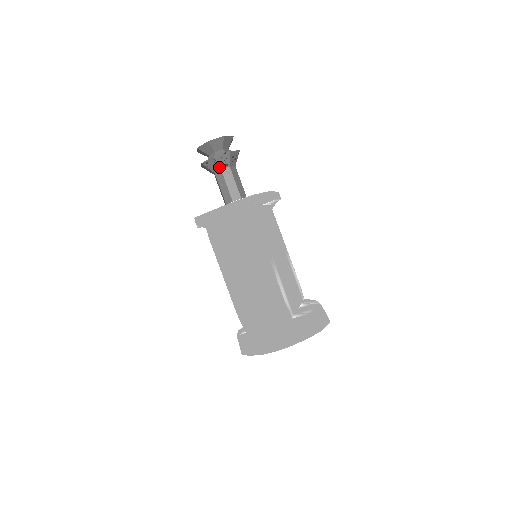
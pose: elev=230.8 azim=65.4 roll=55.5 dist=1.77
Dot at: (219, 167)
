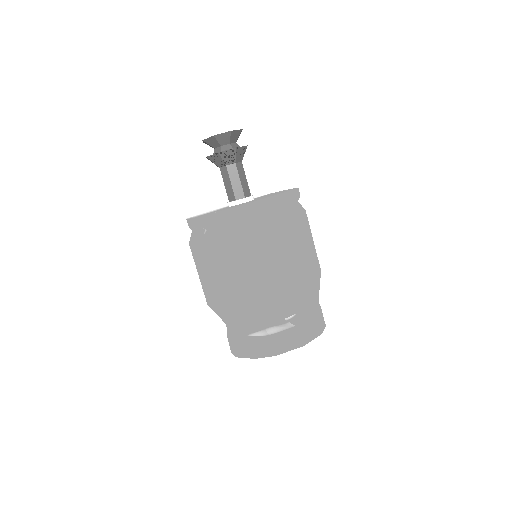
Dot at: (217, 165)
